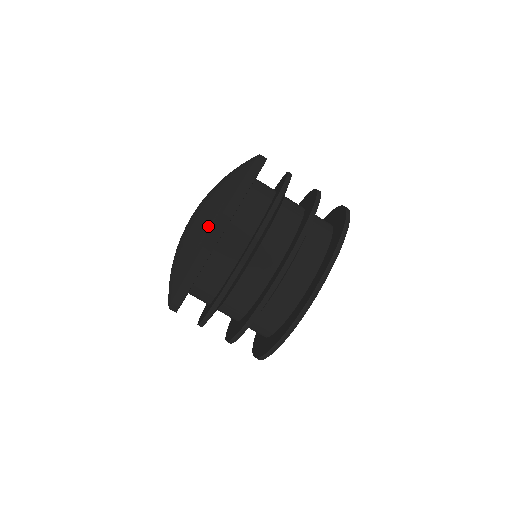
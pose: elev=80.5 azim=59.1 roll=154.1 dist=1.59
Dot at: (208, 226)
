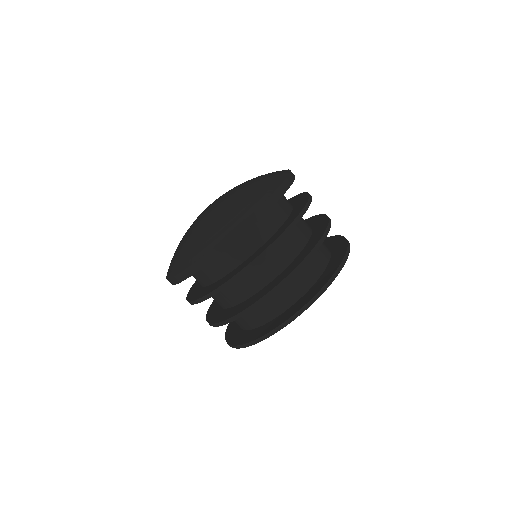
Dot at: (277, 179)
